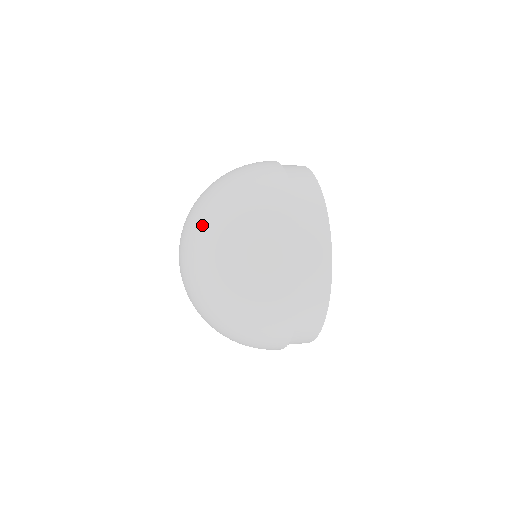
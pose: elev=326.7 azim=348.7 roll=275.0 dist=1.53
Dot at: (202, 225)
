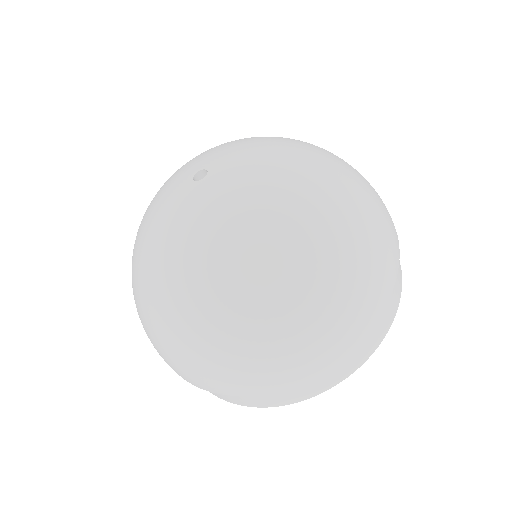
Dot at: (277, 223)
